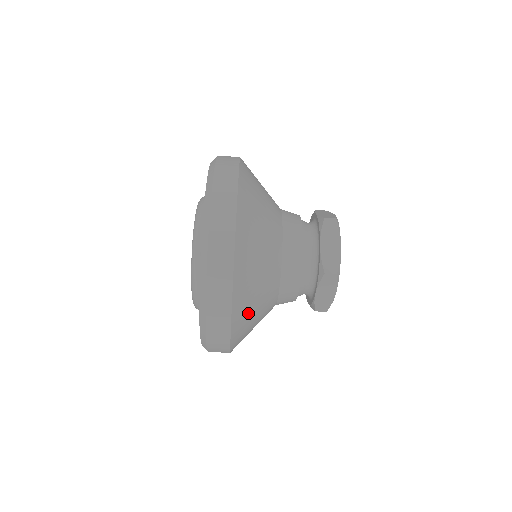
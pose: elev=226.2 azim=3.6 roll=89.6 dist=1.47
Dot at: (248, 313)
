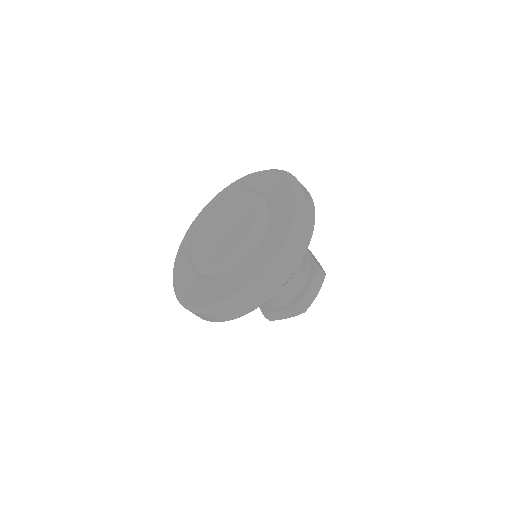
Dot at: occluded
